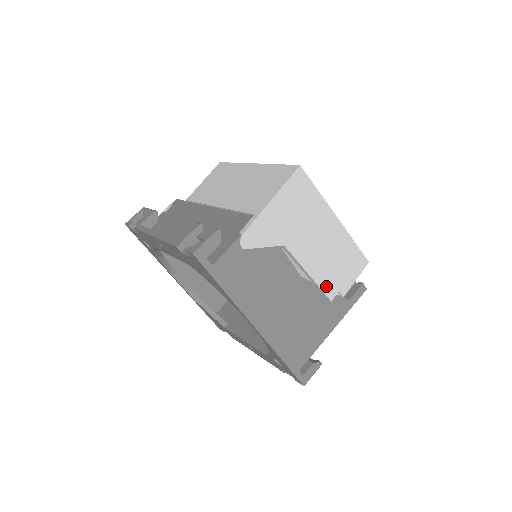
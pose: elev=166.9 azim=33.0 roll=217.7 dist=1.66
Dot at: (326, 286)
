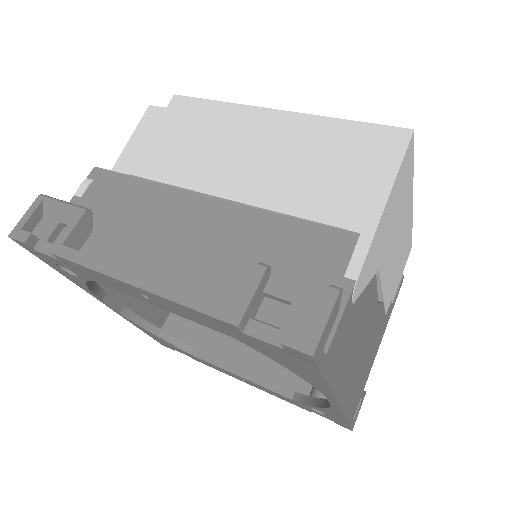
Dot at: (387, 299)
